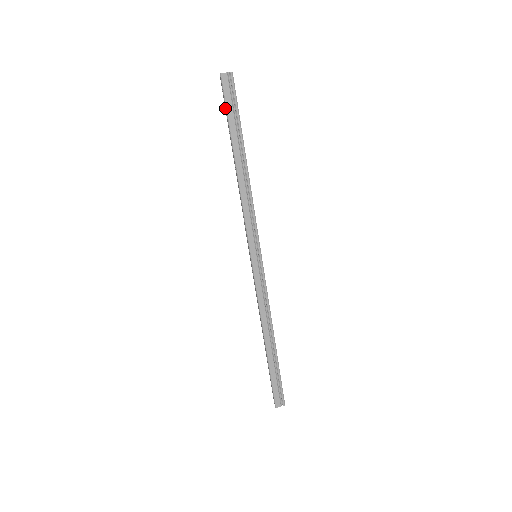
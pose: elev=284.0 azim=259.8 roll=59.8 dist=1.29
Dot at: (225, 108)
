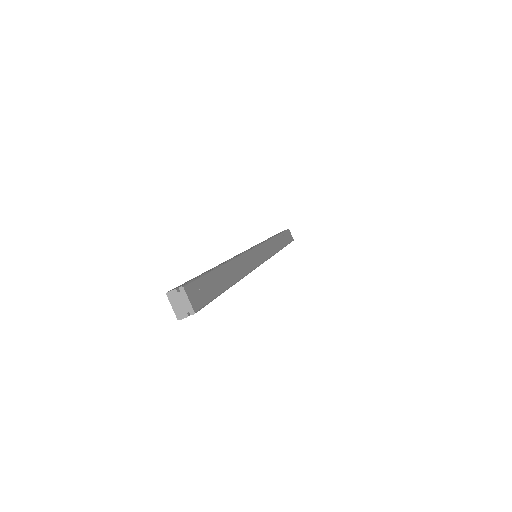
Dot at: occluded
